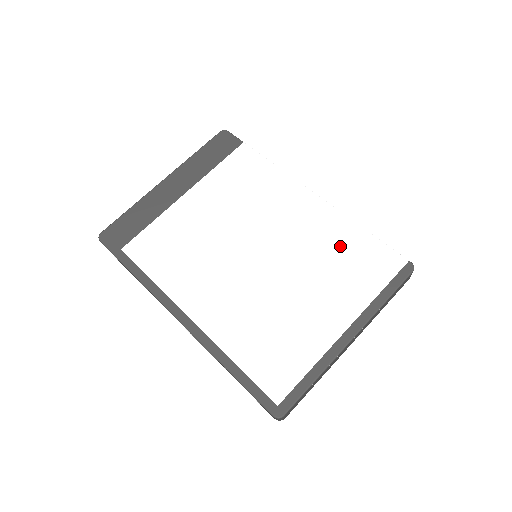
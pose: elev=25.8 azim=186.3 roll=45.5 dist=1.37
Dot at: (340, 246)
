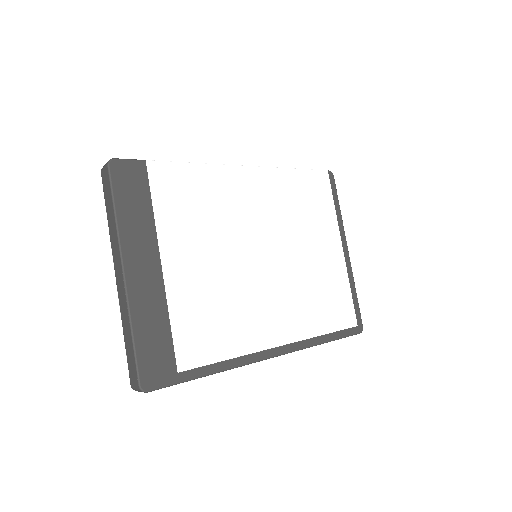
Dot at: (295, 196)
